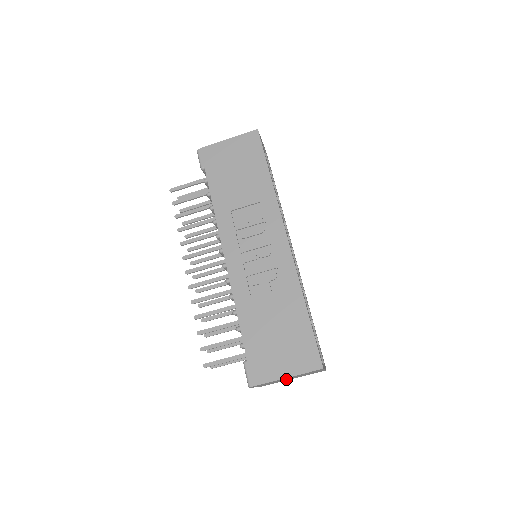
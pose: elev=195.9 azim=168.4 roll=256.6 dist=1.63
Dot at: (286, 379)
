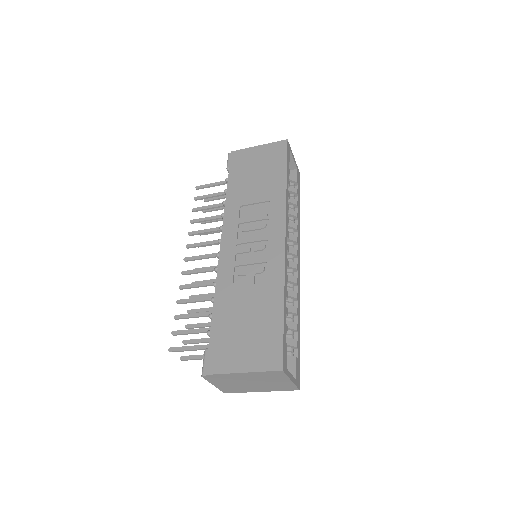
Dot at: (249, 384)
